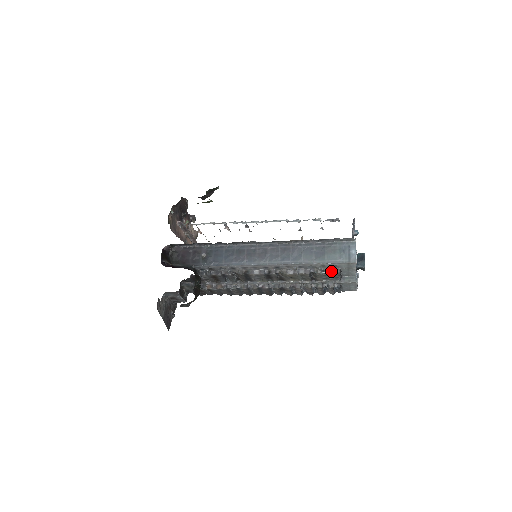
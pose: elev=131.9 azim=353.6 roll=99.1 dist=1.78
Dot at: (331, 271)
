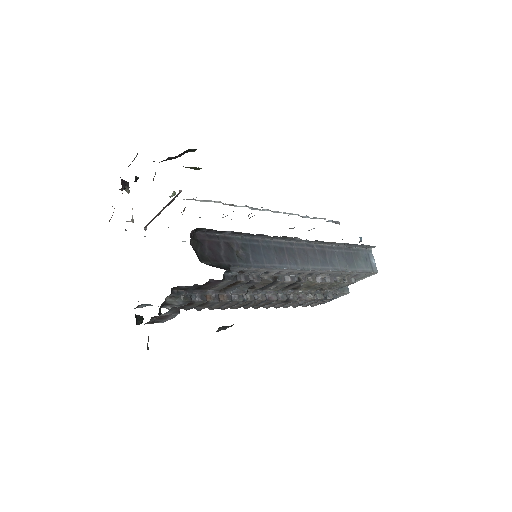
Dot at: (351, 280)
